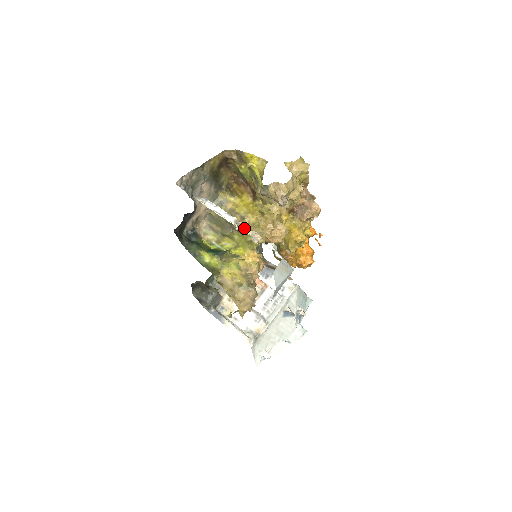
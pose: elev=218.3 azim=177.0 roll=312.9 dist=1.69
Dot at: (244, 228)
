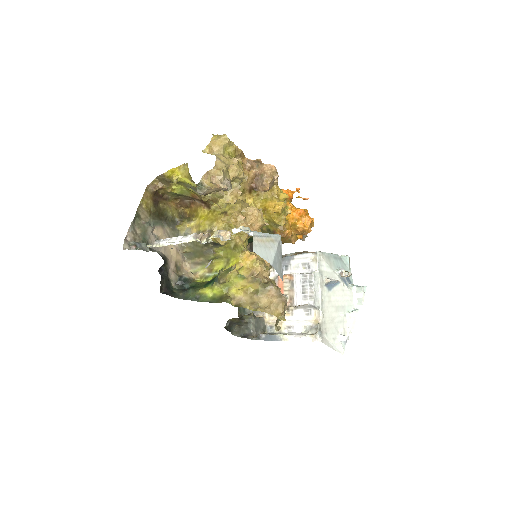
Dot at: occluded
